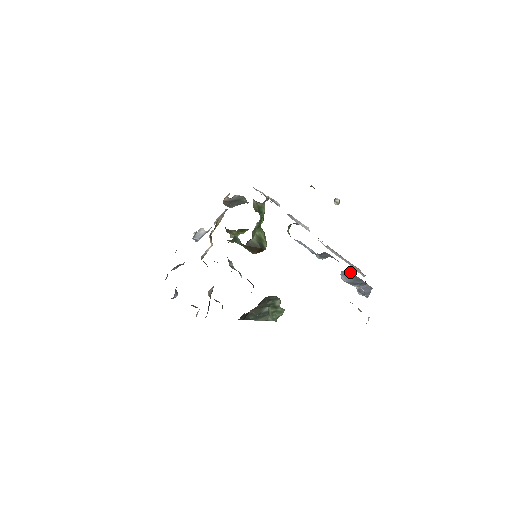
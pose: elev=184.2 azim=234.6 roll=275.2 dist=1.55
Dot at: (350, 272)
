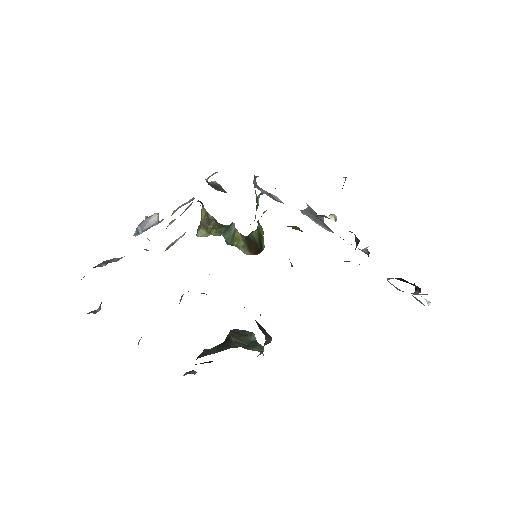
Dot at: occluded
